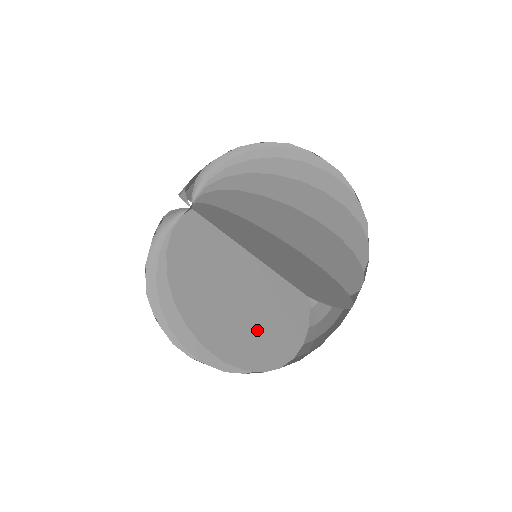
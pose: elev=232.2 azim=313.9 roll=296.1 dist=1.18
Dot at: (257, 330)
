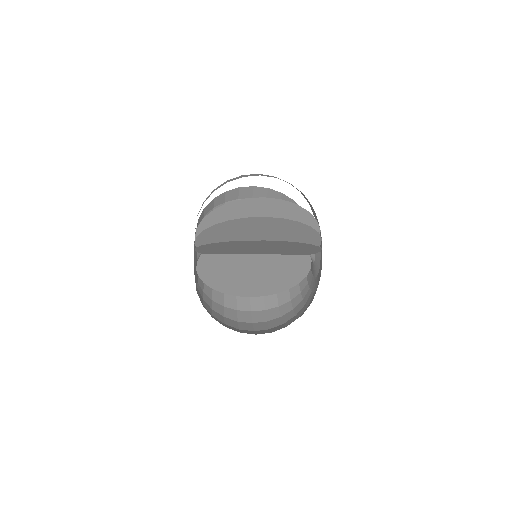
Dot at: (268, 282)
